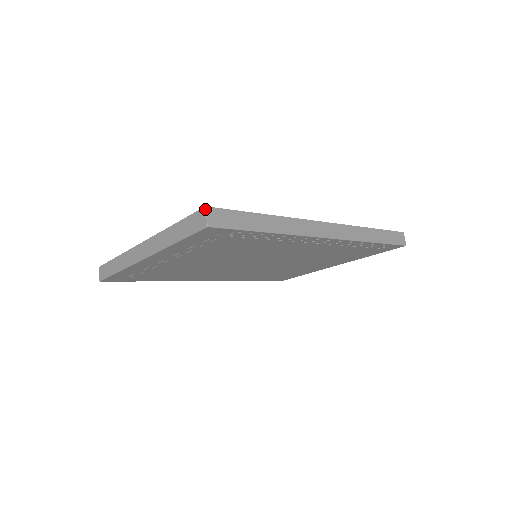
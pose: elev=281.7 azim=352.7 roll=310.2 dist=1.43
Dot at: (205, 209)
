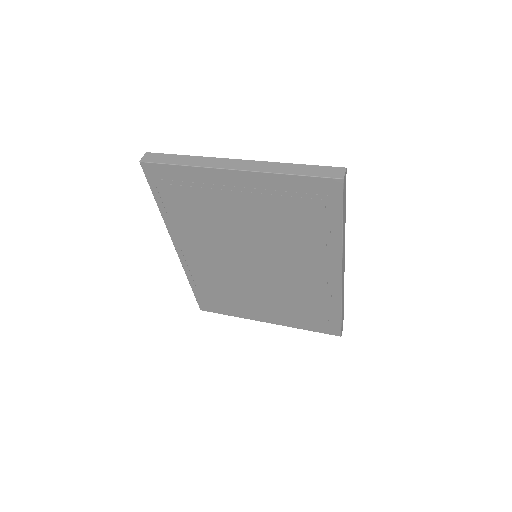
Dot at: (346, 169)
